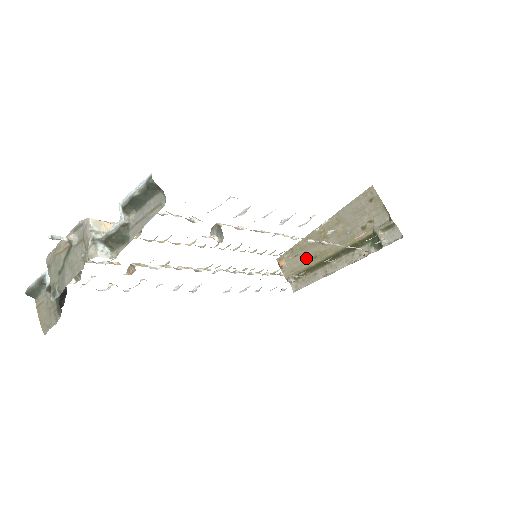
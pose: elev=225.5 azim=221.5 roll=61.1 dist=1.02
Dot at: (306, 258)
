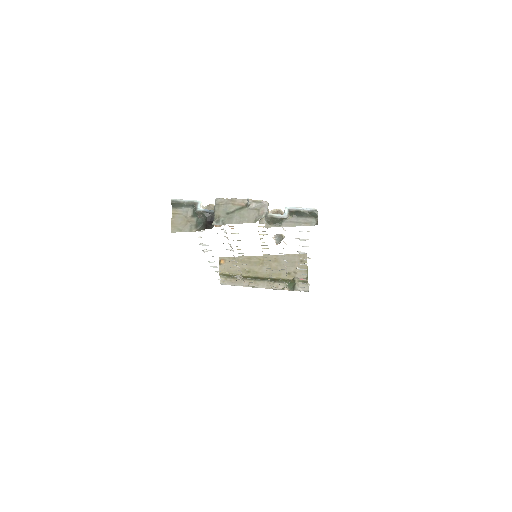
Dot at: occluded
